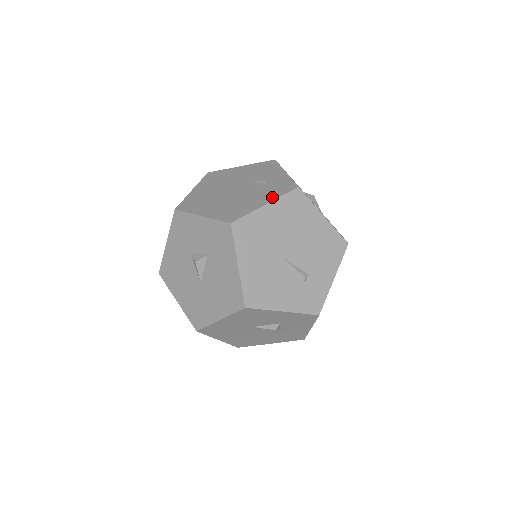
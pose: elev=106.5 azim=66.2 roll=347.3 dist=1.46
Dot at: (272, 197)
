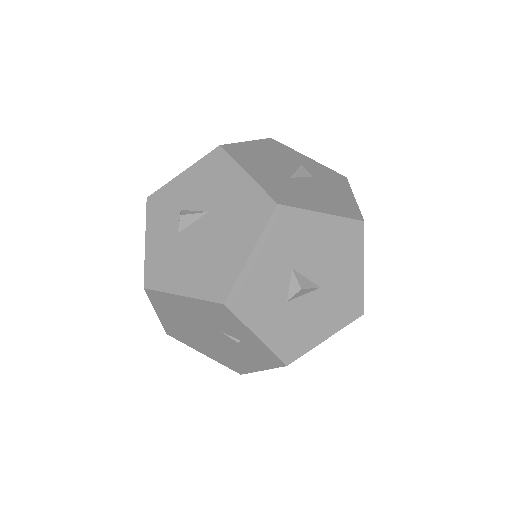
Dot at: (263, 366)
